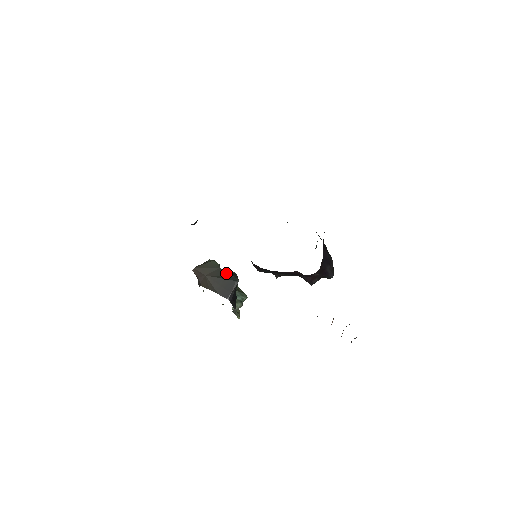
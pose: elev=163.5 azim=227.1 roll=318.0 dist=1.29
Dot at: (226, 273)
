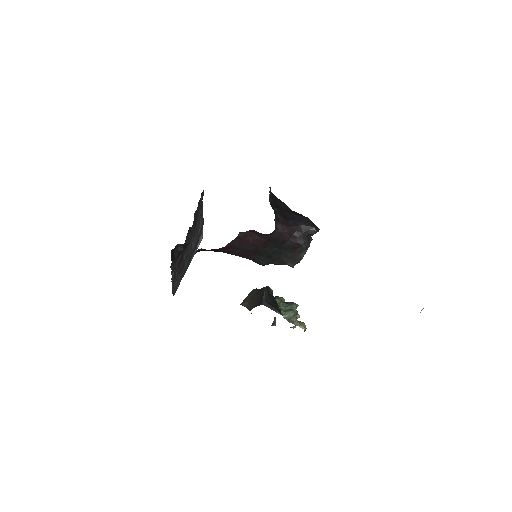
Dot at: (259, 290)
